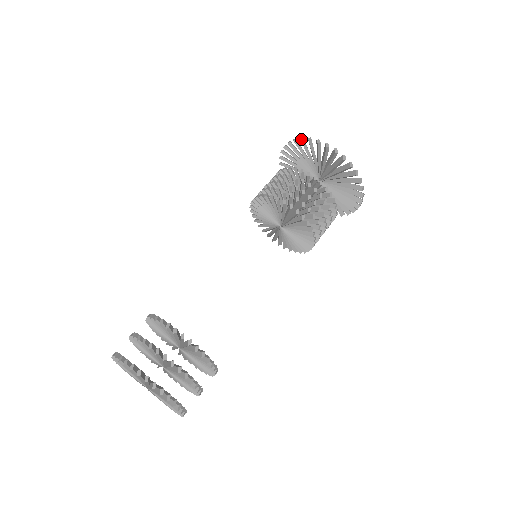
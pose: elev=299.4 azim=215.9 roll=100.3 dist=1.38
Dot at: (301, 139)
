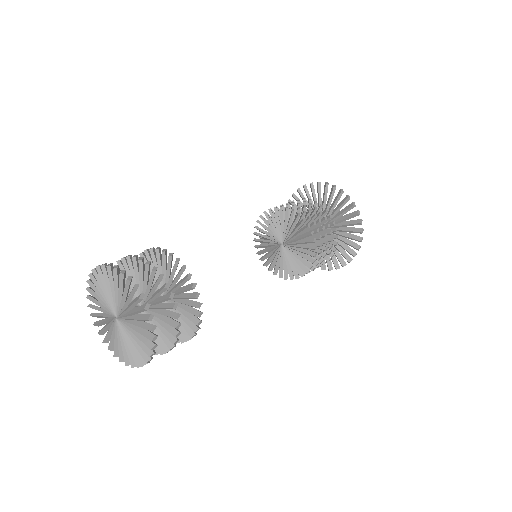
Dot at: (342, 191)
